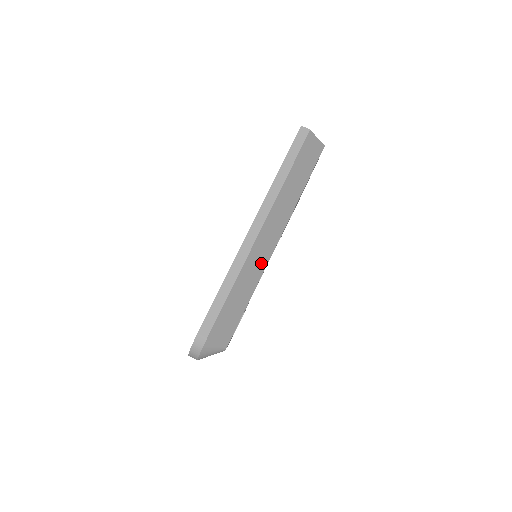
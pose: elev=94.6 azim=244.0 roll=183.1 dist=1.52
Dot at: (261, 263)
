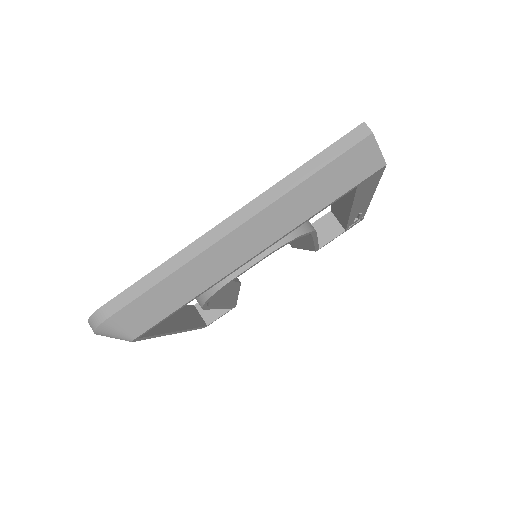
Dot at: (223, 267)
